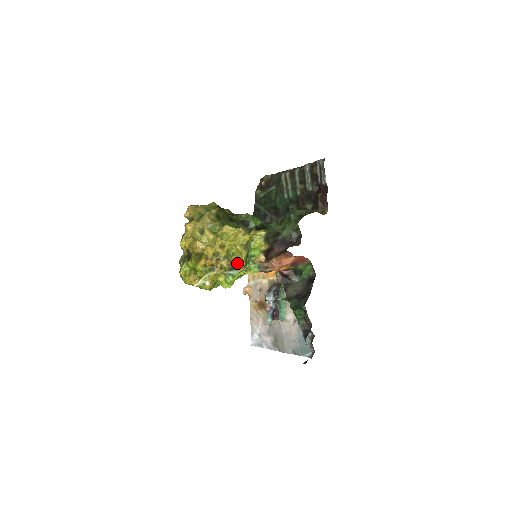
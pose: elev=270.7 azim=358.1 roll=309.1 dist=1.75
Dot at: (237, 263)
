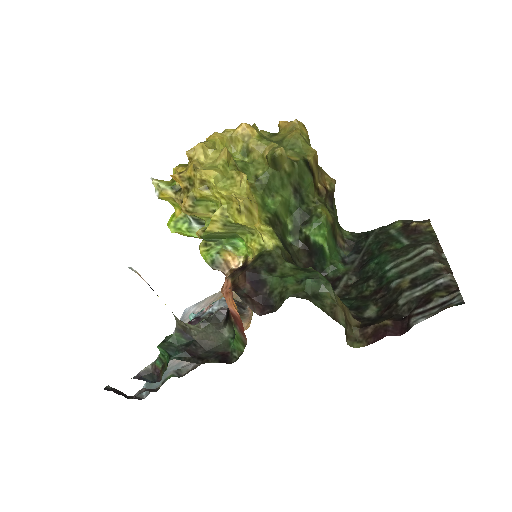
Dot at: (206, 225)
